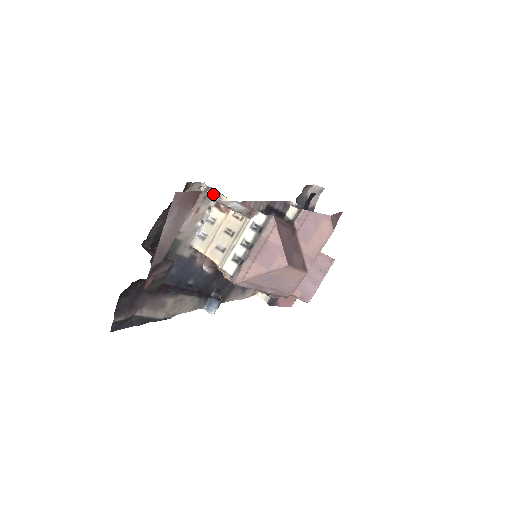
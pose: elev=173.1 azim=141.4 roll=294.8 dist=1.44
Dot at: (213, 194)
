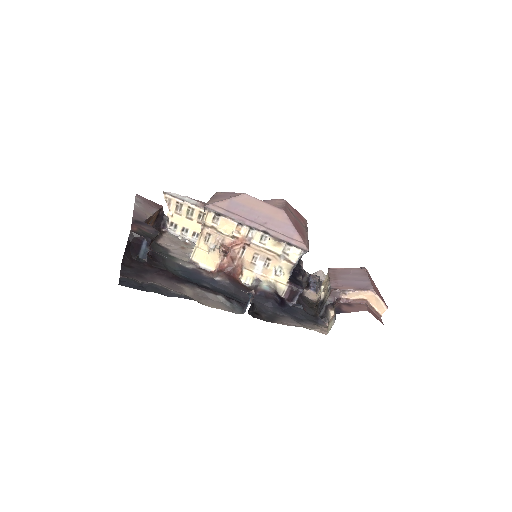
Dot at: (192, 243)
